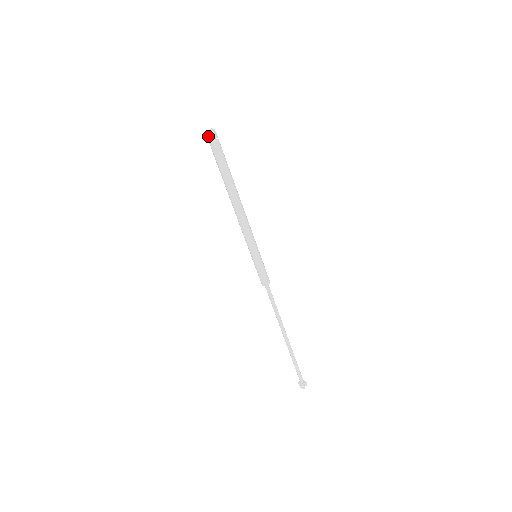
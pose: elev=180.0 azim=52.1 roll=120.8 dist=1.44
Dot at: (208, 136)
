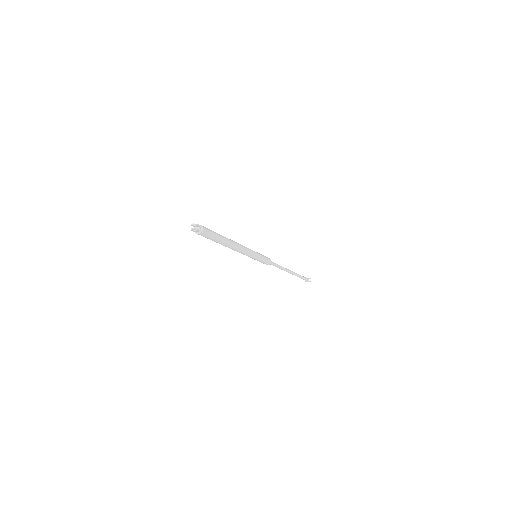
Dot at: (193, 231)
